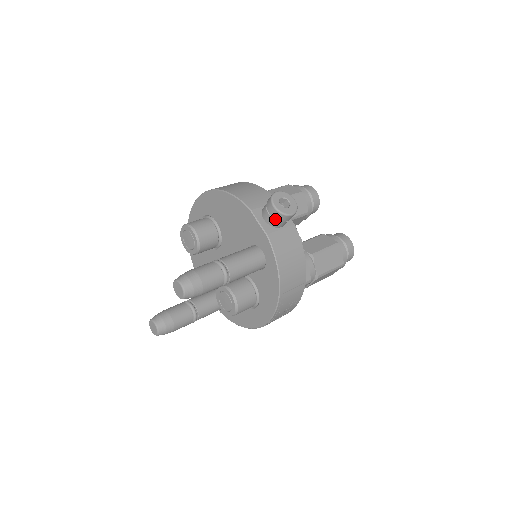
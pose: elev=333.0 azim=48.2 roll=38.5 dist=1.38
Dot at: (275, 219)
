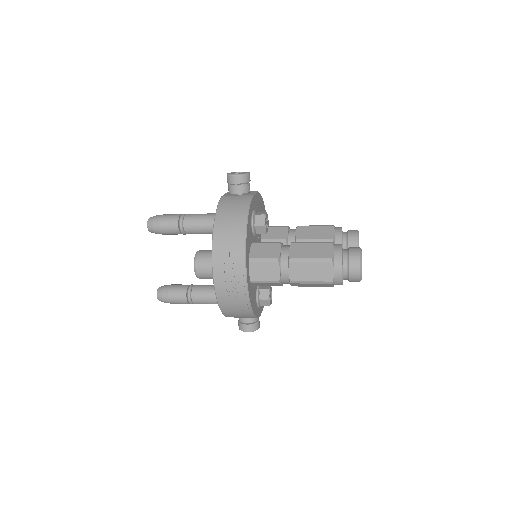
Dot at: (229, 185)
